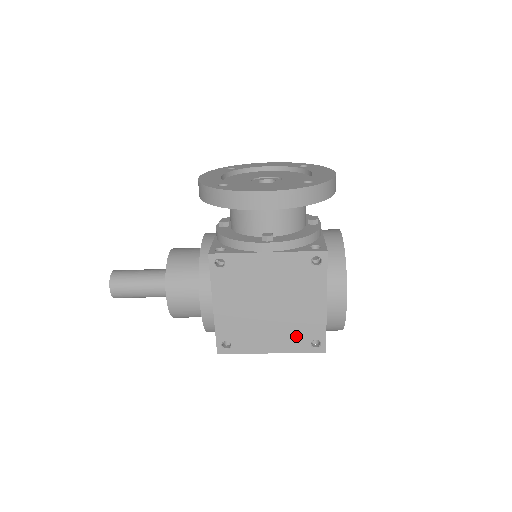
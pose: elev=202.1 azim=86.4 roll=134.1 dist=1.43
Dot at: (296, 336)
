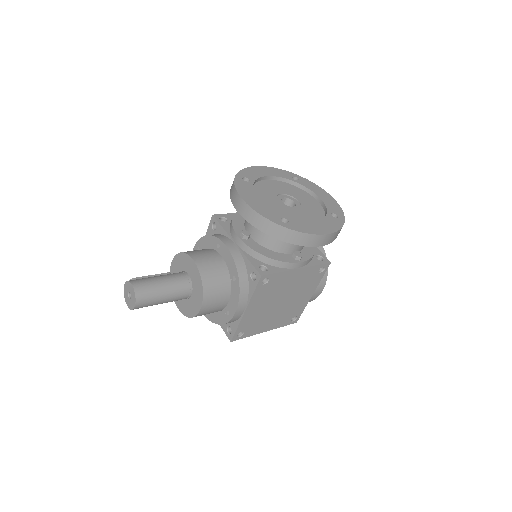
Dot at: (286, 317)
